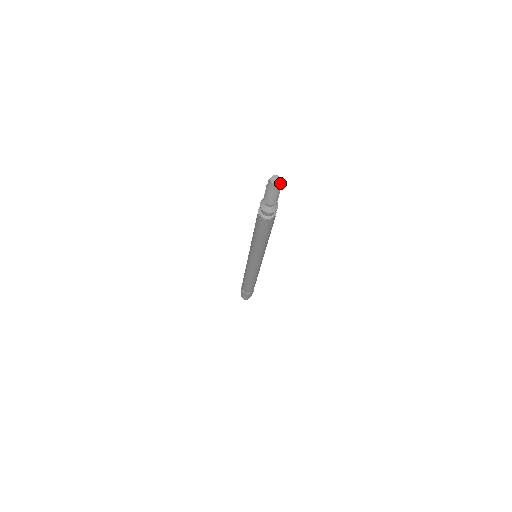
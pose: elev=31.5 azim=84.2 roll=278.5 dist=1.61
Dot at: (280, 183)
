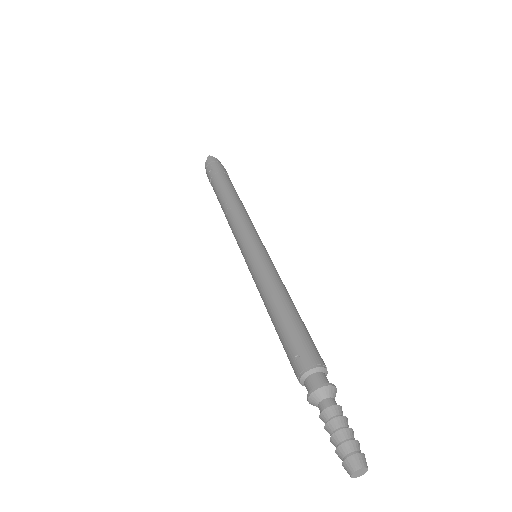
Dot at: (359, 472)
